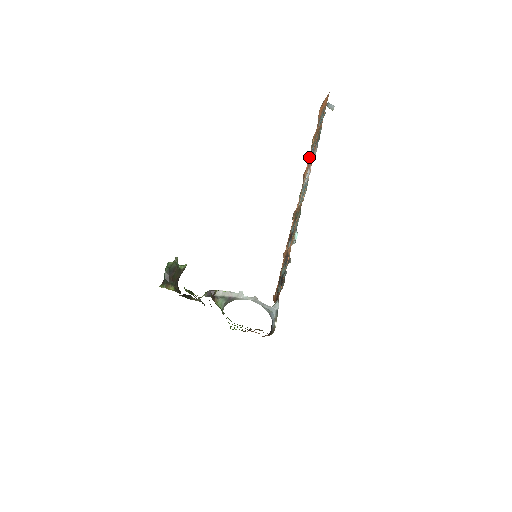
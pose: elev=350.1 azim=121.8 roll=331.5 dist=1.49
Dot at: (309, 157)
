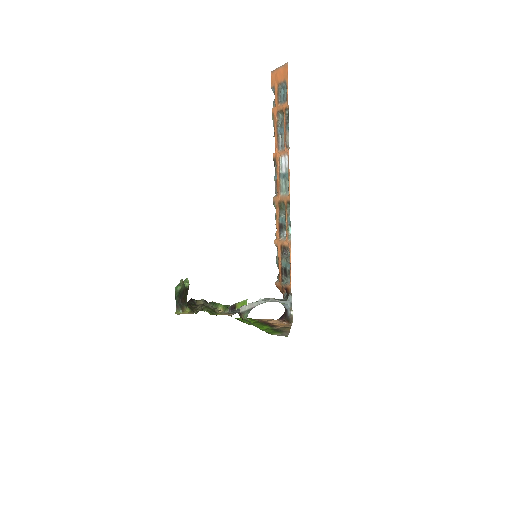
Dot at: (277, 138)
